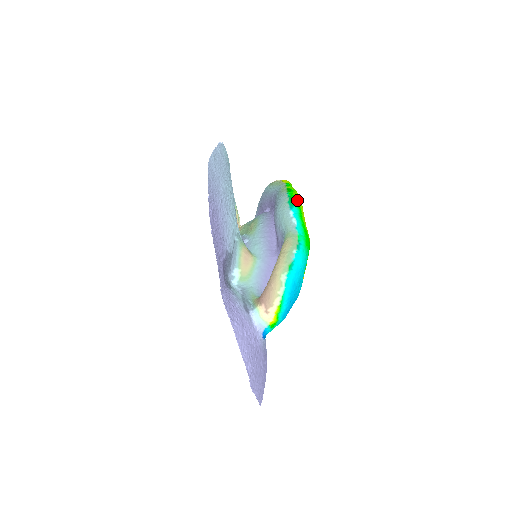
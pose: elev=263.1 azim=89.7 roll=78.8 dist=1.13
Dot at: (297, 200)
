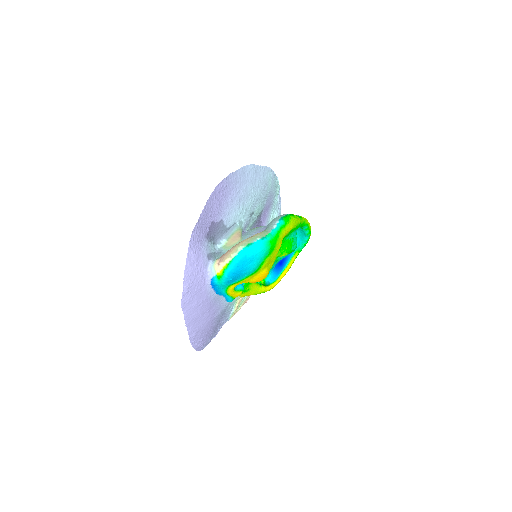
Dot at: (289, 219)
